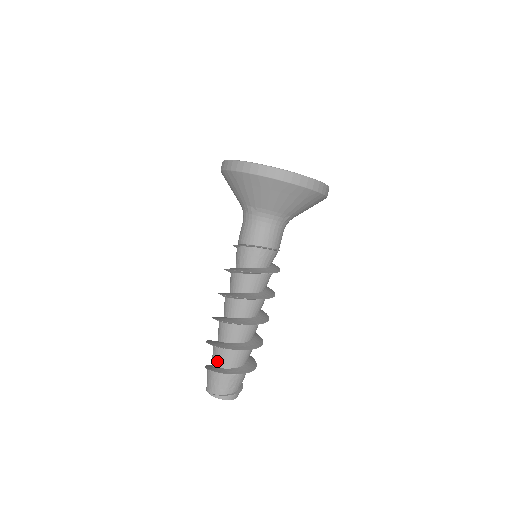
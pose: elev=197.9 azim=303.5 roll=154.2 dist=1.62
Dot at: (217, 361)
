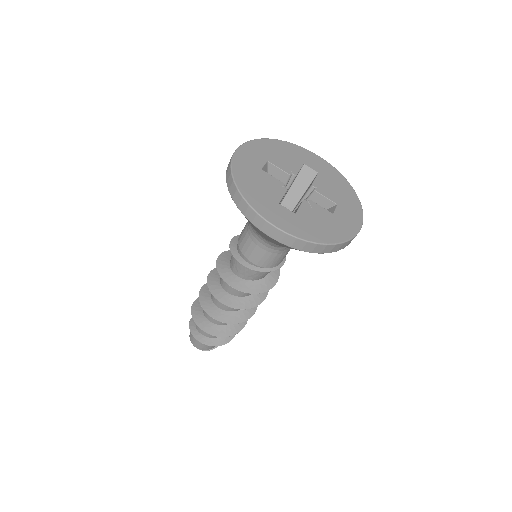
Dot at: (211, 336)
